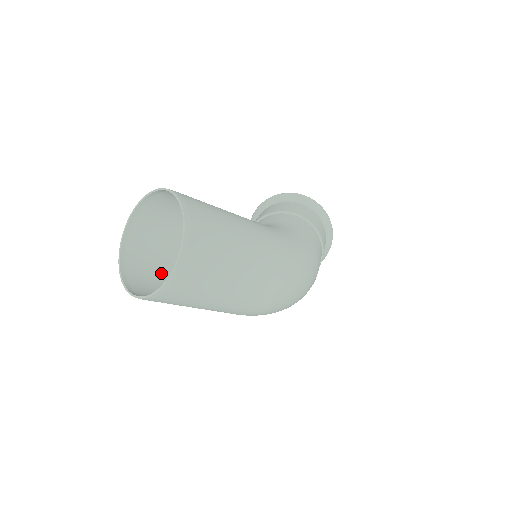
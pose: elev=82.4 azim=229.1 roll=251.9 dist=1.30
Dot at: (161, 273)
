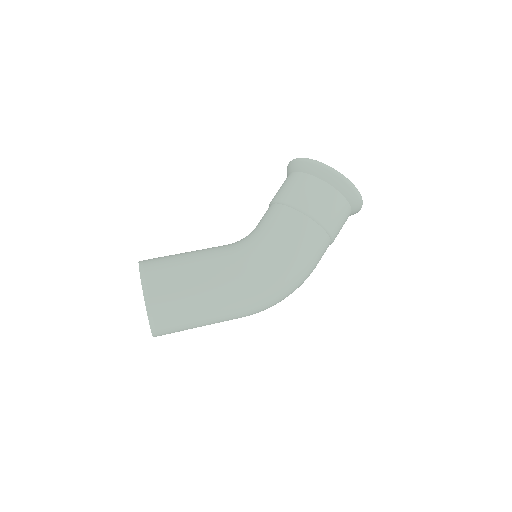
Dot at: occluded
